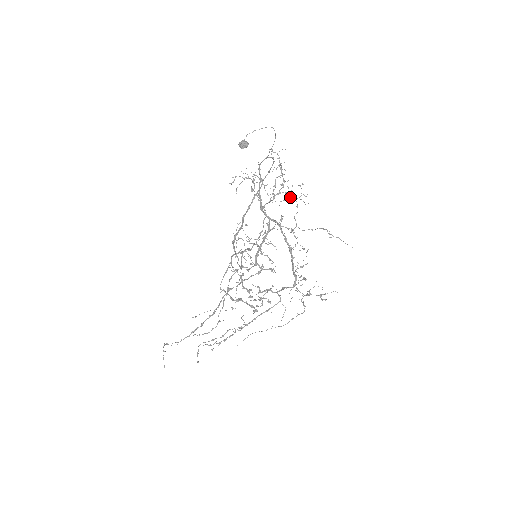
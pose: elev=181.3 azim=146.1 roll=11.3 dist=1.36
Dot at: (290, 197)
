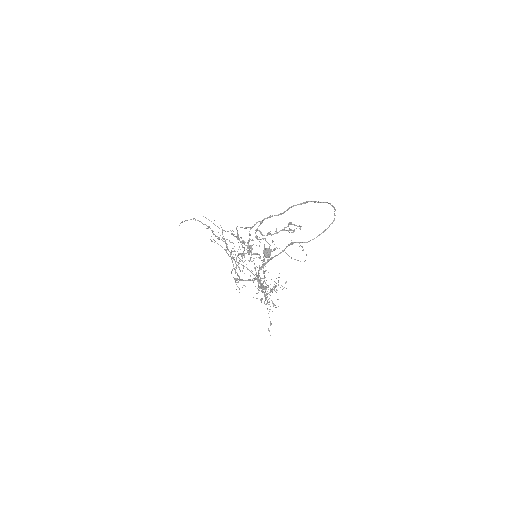
Dot at: (264, 301)
